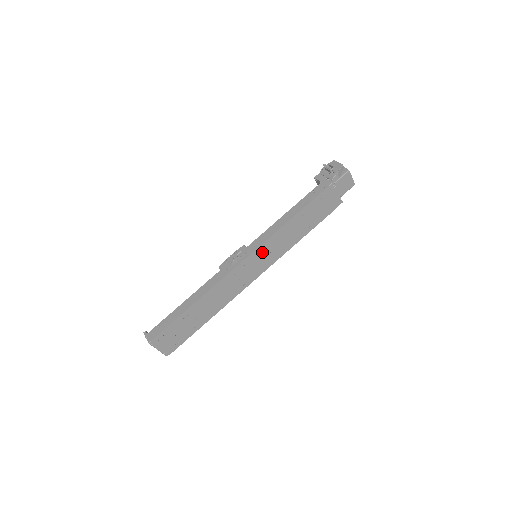
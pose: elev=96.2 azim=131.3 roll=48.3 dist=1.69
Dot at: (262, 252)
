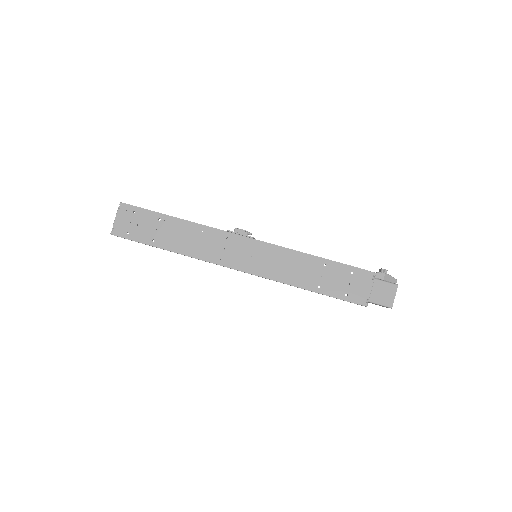
Dot at: (264, 251)
